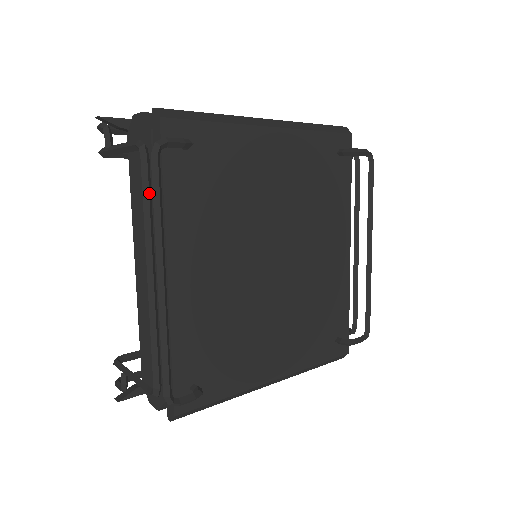
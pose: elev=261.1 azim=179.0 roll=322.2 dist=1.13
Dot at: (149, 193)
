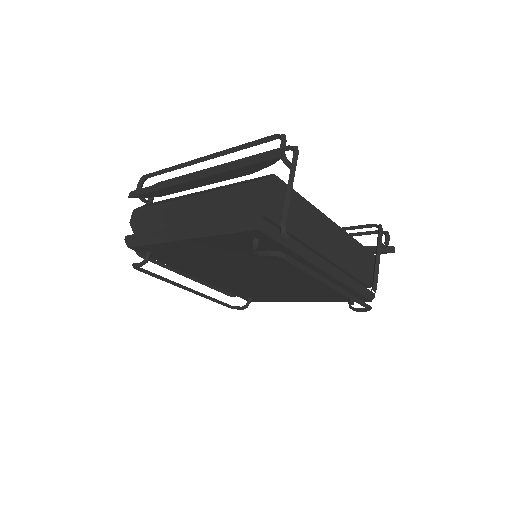
Dot at: occluded
